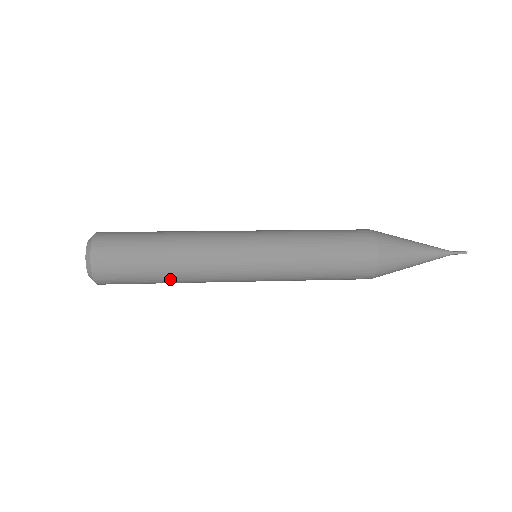
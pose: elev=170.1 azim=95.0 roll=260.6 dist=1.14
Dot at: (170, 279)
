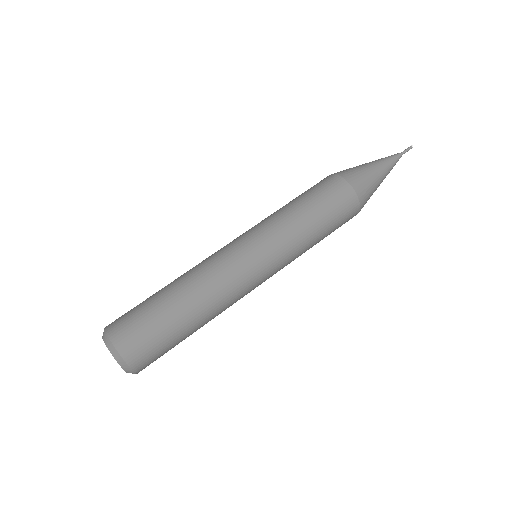
Dot at: occluded
